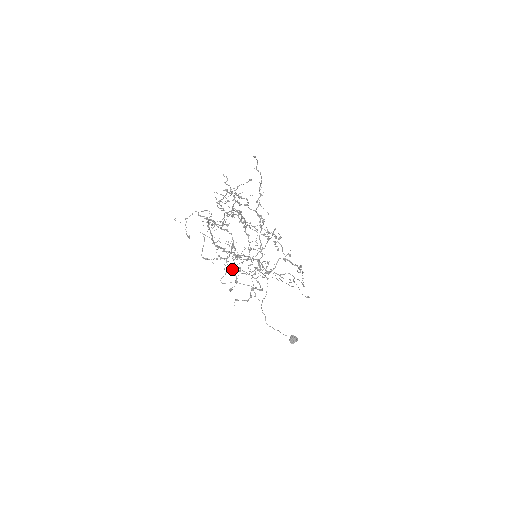
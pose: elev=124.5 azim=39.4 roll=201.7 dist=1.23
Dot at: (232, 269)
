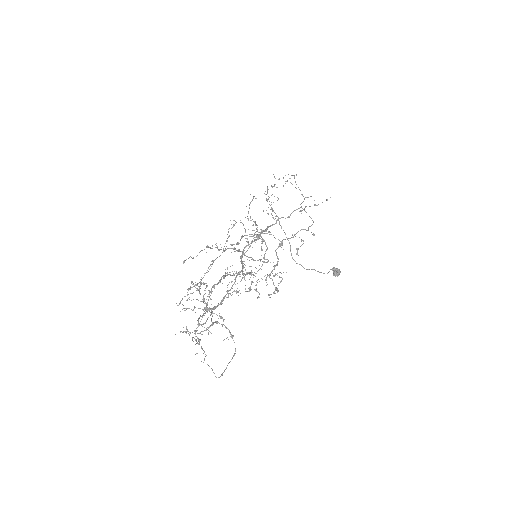
Dot at: occluded
